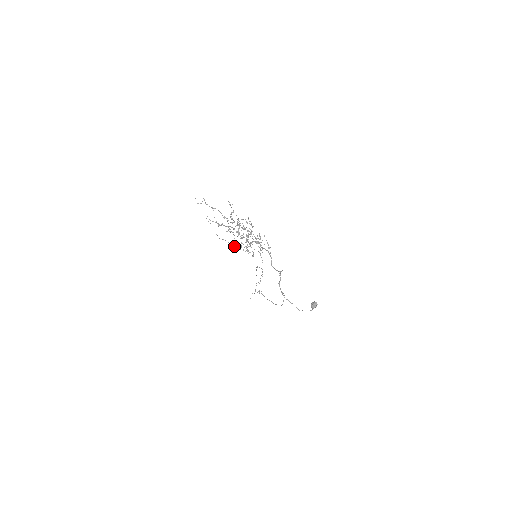
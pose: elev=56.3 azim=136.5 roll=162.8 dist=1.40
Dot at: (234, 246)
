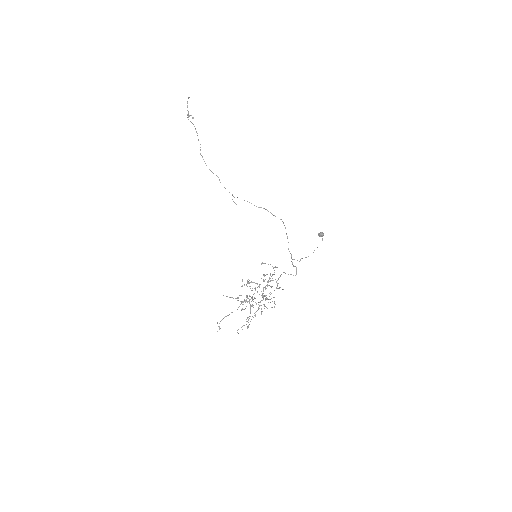
Dot at: occluded
